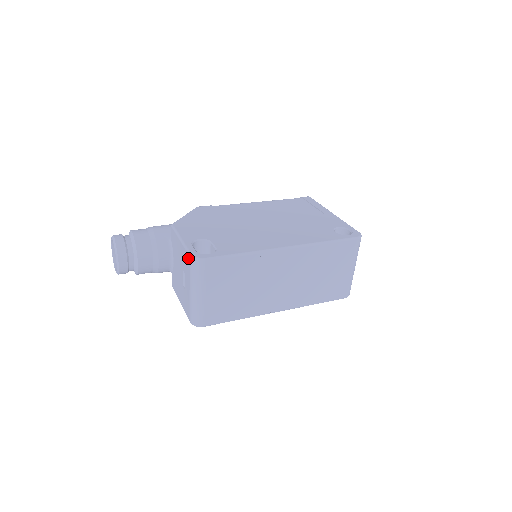
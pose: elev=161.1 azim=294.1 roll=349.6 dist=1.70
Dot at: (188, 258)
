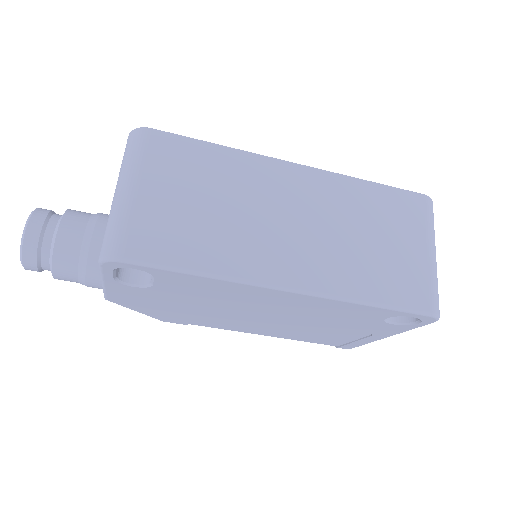
Dot at: occluded
